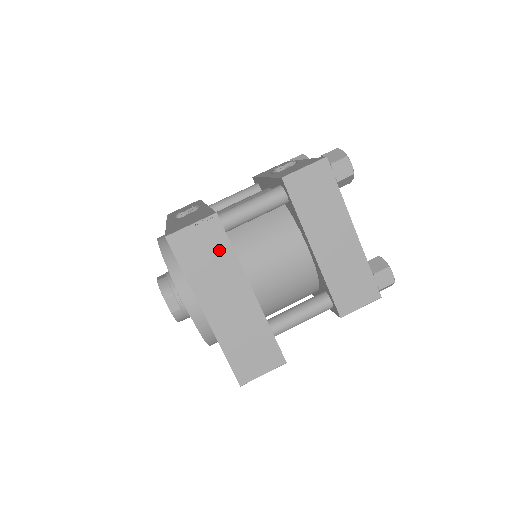
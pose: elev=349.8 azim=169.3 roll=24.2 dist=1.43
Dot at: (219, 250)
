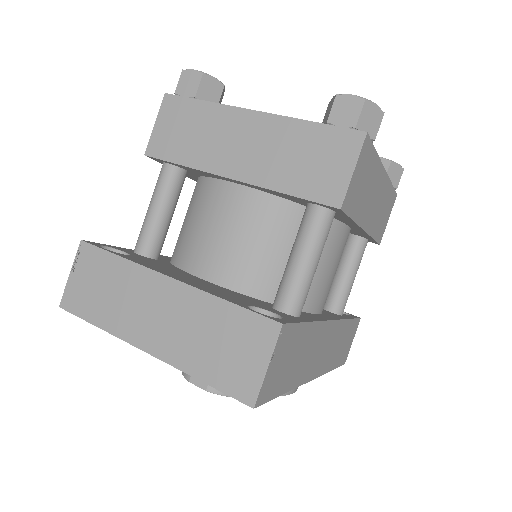
Dot at: (107, 270)
